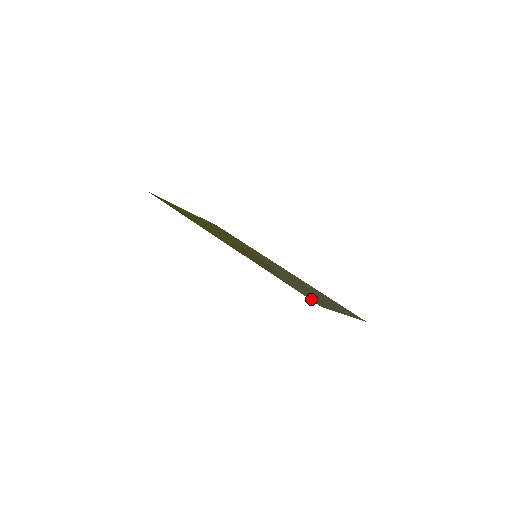
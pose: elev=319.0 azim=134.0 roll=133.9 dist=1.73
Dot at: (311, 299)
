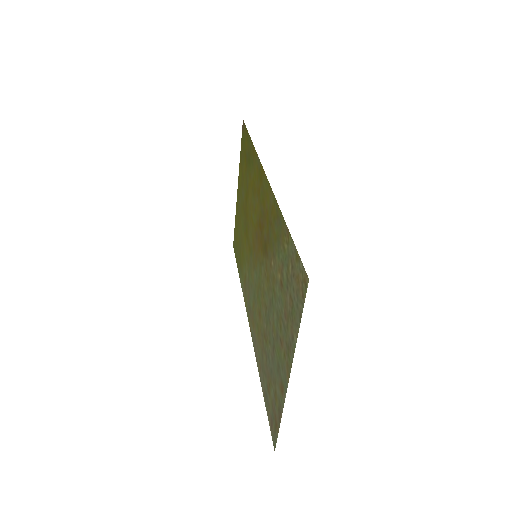
Dot at: (301, 271)
